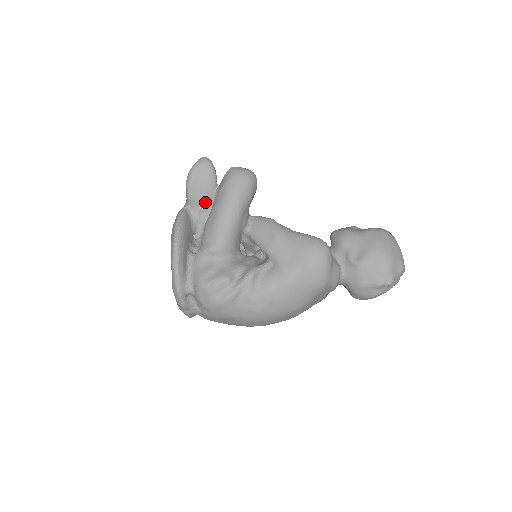
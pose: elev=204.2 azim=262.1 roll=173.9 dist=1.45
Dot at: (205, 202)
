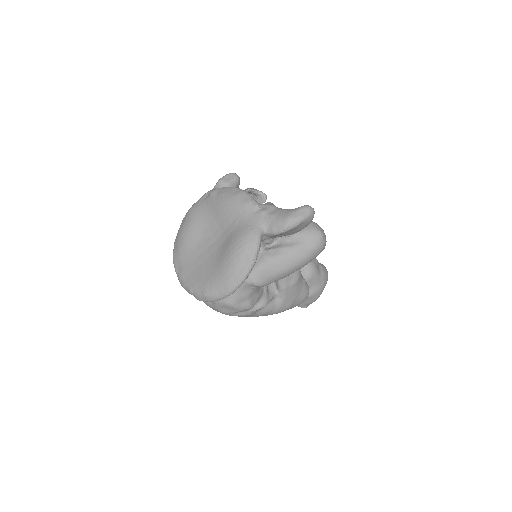
Dot at: occluded
